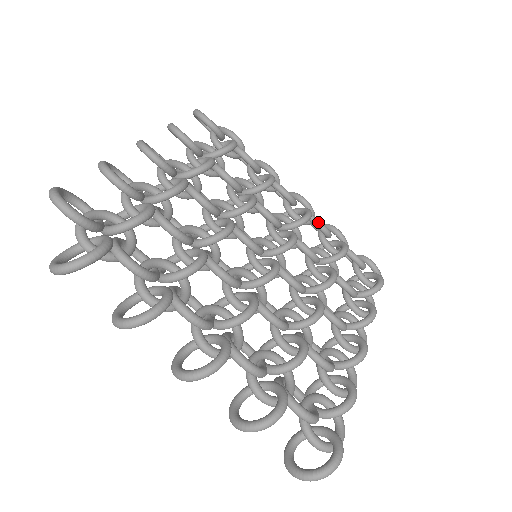
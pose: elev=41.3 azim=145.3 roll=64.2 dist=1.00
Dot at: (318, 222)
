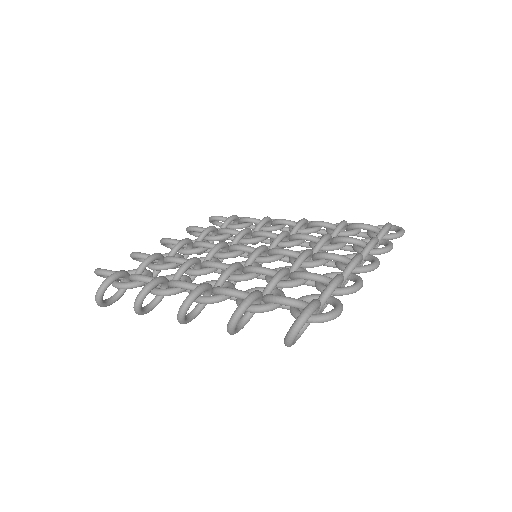
Dot at: (316, 222)
